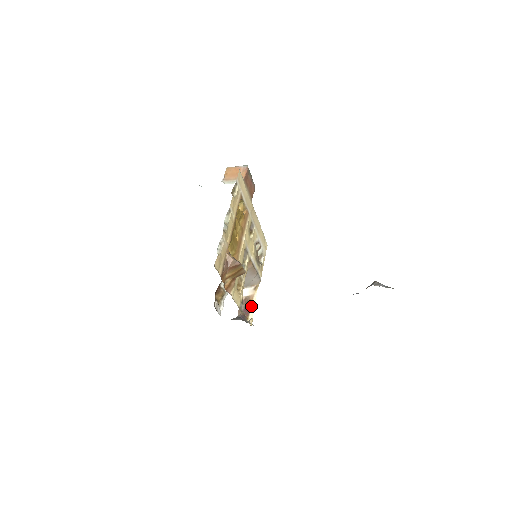
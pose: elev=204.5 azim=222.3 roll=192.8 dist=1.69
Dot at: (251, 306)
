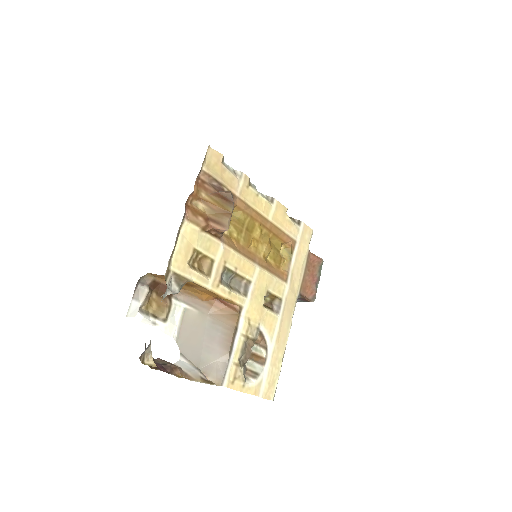
Dot at: (174, 374)
